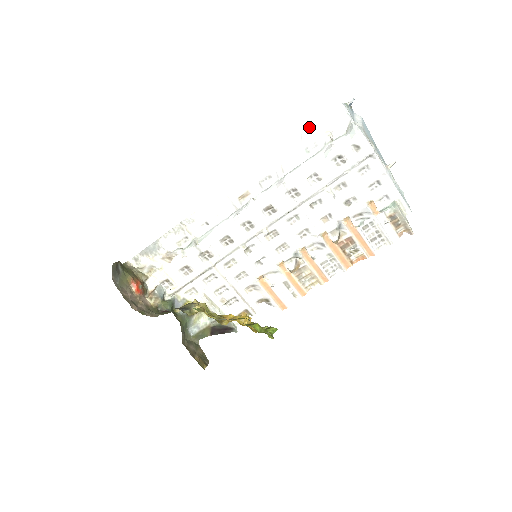
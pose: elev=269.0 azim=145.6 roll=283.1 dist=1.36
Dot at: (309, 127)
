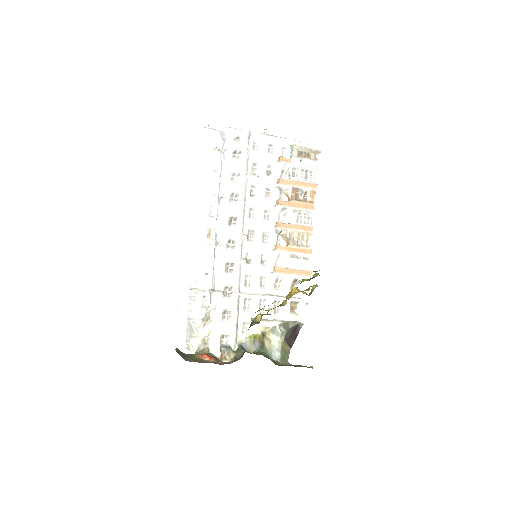
Dot at: occluded
